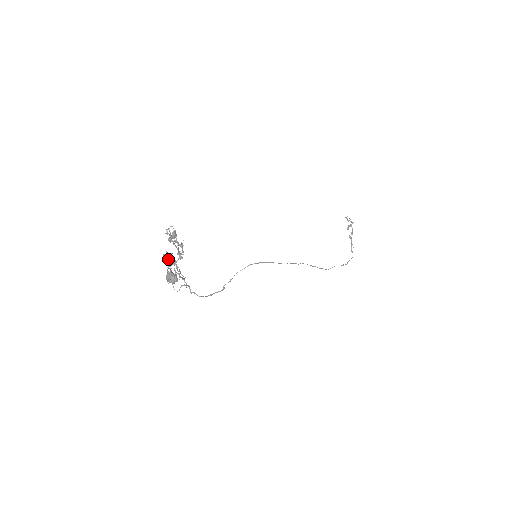
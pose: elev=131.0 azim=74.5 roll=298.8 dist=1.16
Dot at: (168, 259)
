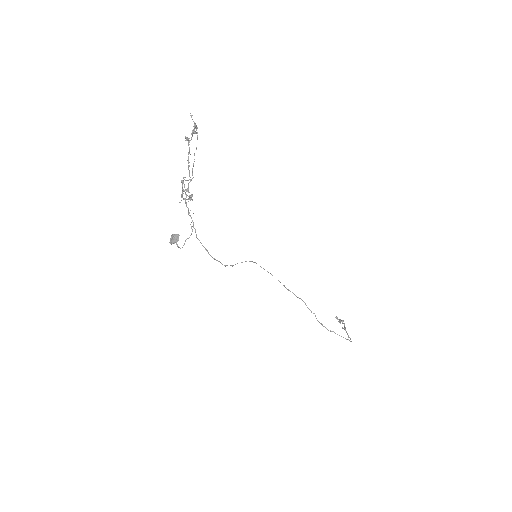
Dot at: (189, 140)
